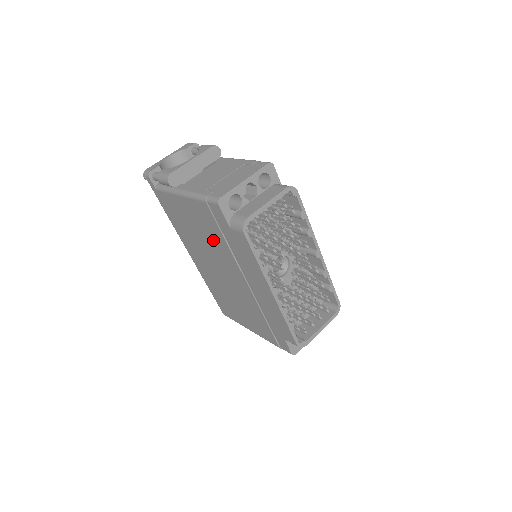
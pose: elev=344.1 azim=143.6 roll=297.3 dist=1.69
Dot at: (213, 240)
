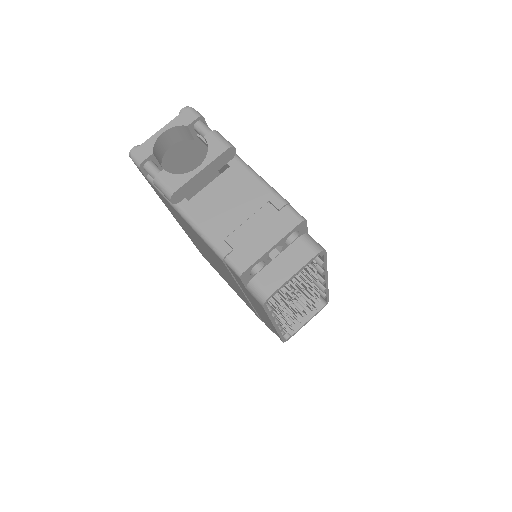
Dot at: (217, 261)
